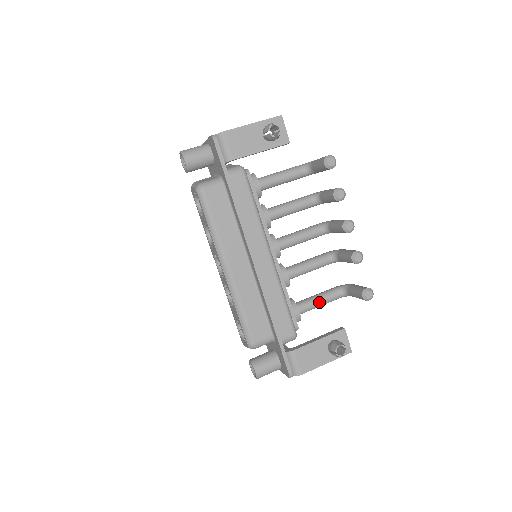
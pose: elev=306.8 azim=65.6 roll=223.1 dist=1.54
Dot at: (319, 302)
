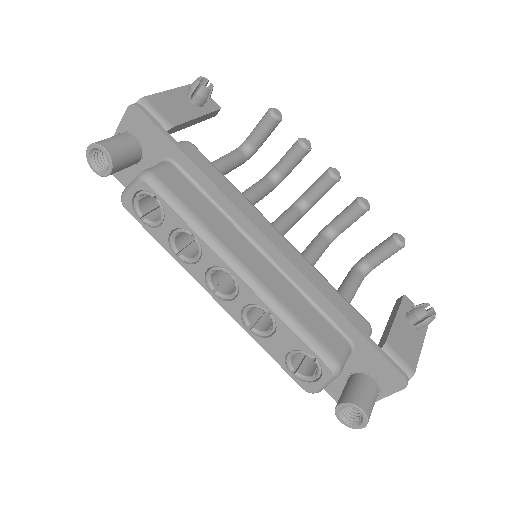
Dot at: (352, 289)
